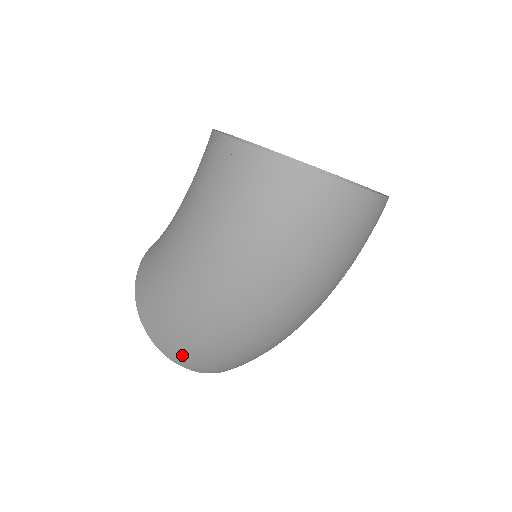
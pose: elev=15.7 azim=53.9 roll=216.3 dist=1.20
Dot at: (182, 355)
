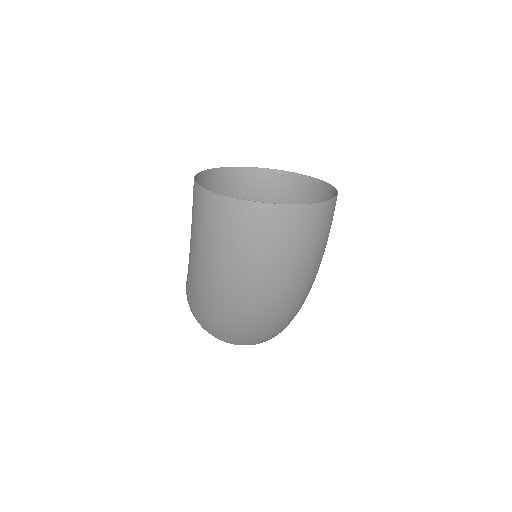
Dot at: (217, 333)
